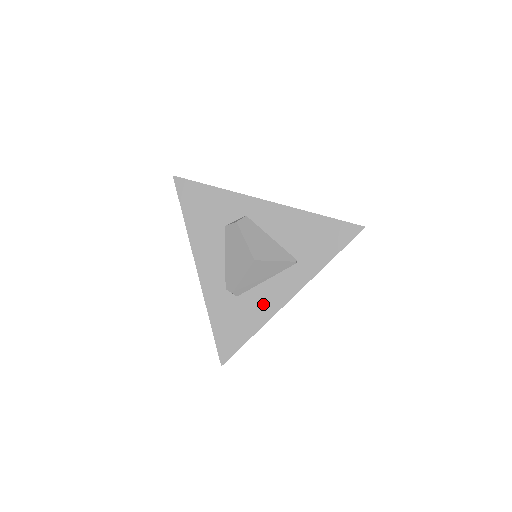
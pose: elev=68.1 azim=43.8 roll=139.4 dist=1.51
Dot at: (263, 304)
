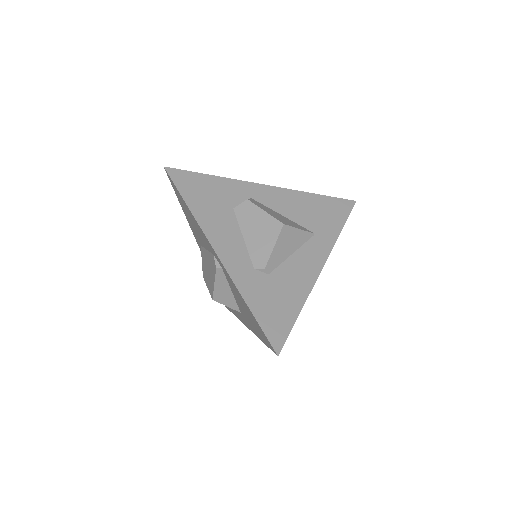
Dot at: (298, 278)
